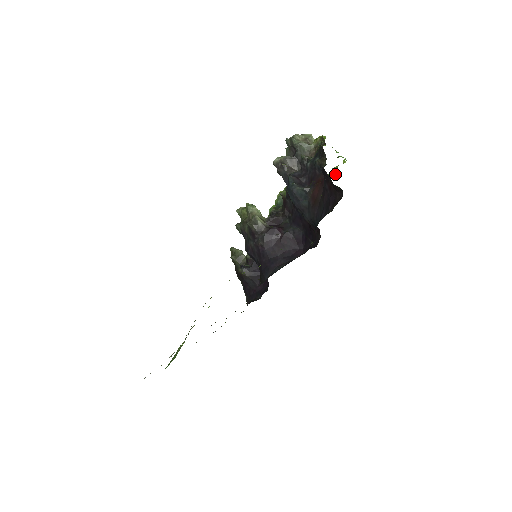
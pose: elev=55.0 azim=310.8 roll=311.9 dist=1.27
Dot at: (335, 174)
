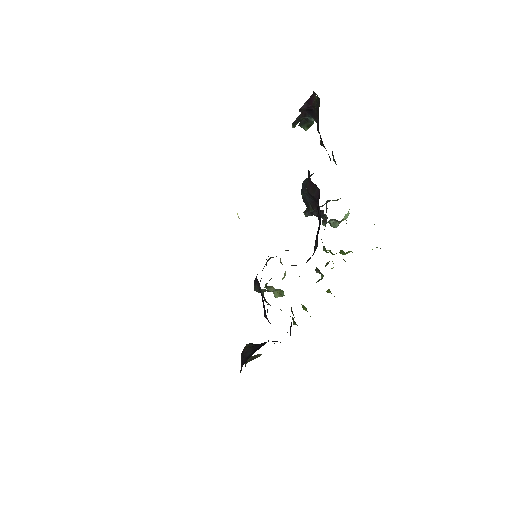
Dot at: occluded
